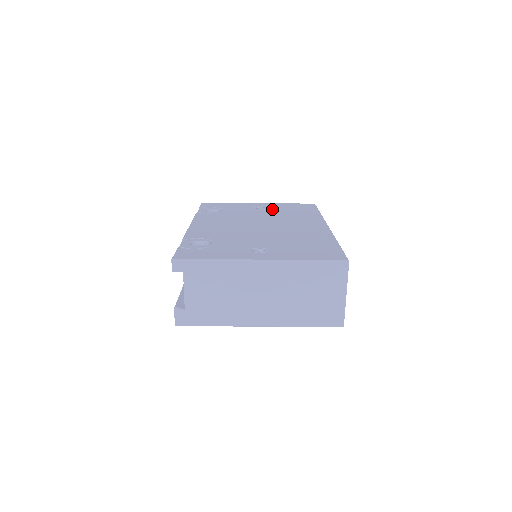
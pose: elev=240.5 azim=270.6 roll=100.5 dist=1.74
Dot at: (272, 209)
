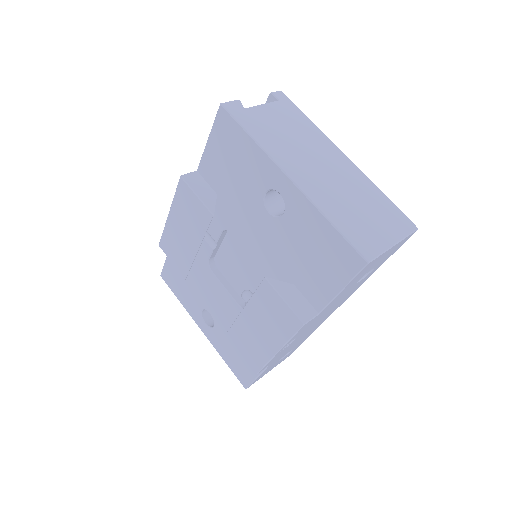
Dot at: occluded
